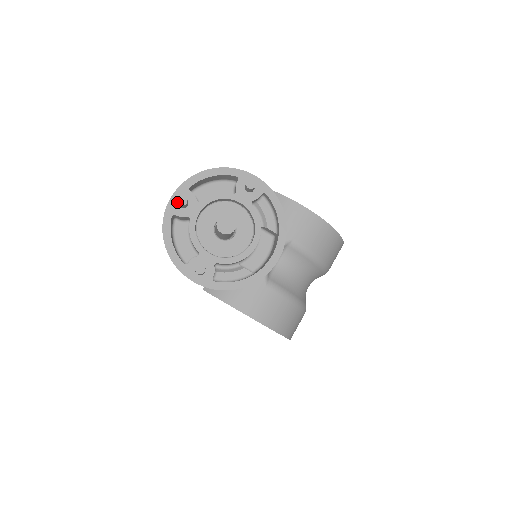
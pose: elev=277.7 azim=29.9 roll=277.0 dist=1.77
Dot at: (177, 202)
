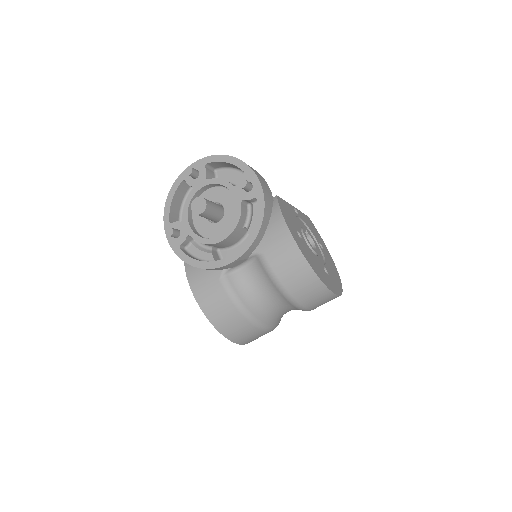
Dot at: occluded
